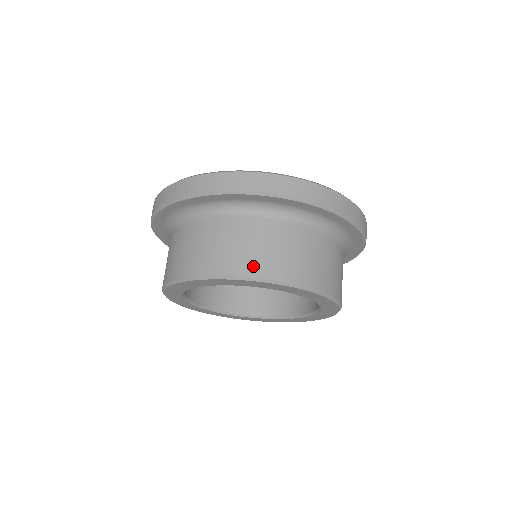
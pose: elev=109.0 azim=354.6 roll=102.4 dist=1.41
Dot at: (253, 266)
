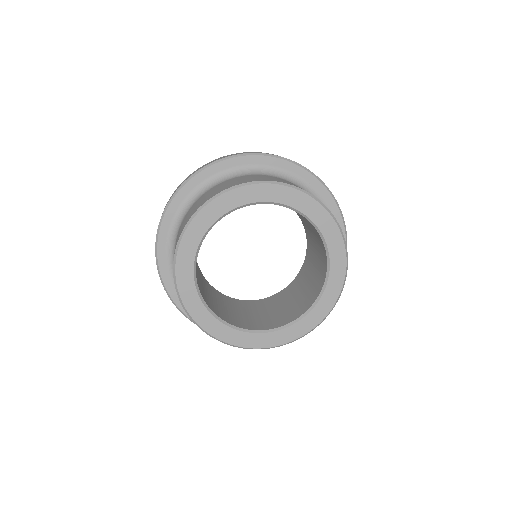
Dot at: (237, 183)
